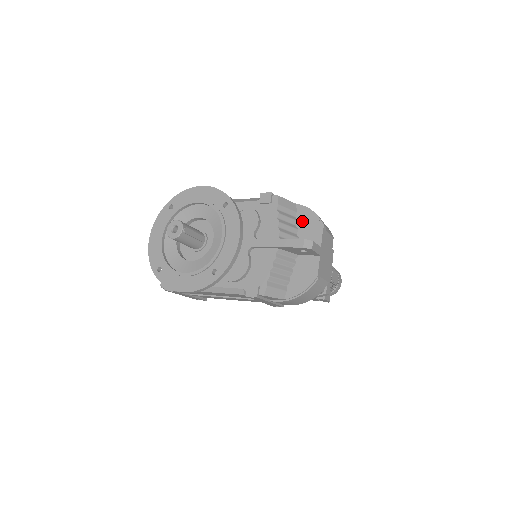
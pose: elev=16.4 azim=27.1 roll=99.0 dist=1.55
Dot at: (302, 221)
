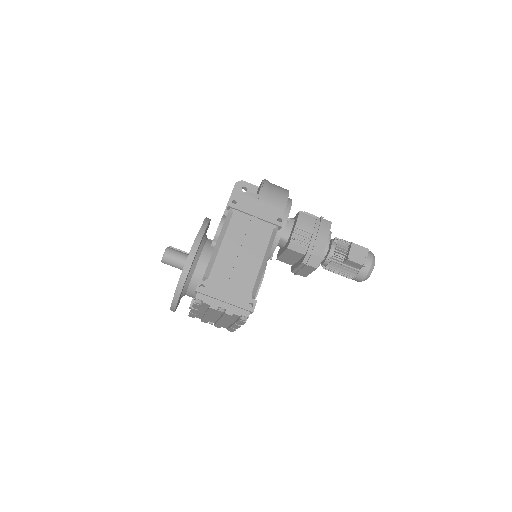
Dot at: occluded
